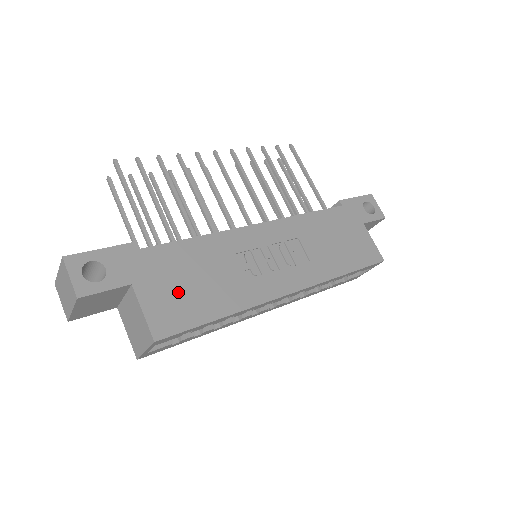
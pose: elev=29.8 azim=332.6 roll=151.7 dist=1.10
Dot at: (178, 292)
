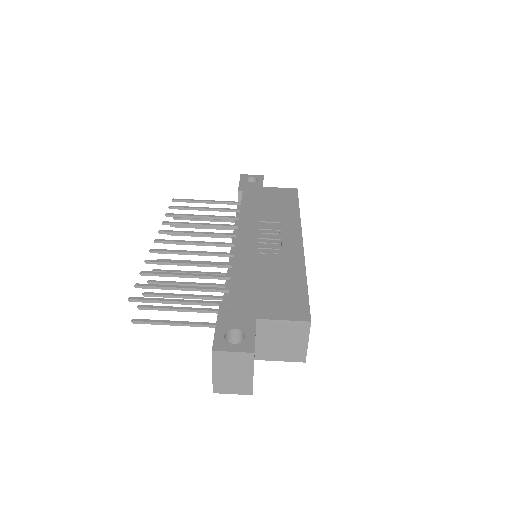
Dot at: (275, 296)
